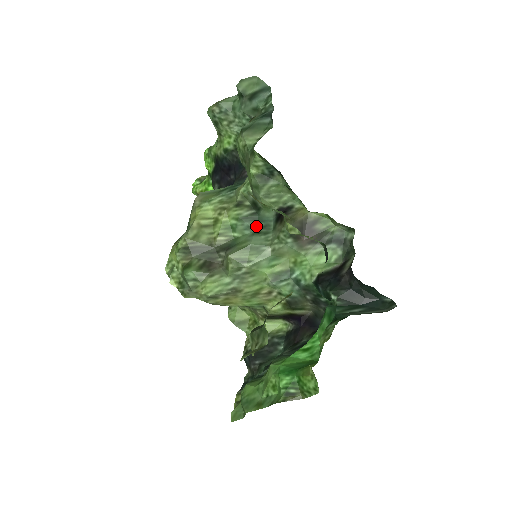
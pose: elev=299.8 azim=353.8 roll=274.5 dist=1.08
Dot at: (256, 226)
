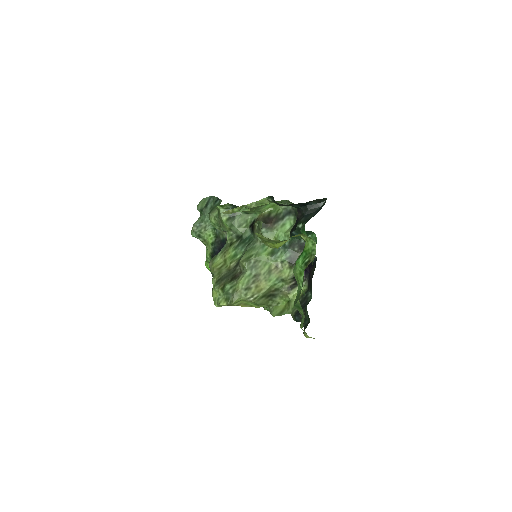
Dot at: (245, 244)
